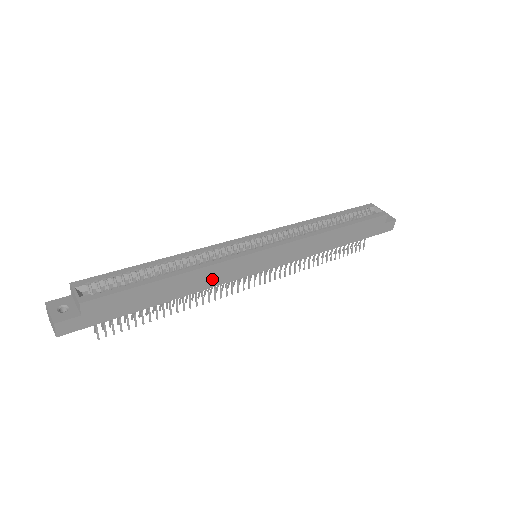
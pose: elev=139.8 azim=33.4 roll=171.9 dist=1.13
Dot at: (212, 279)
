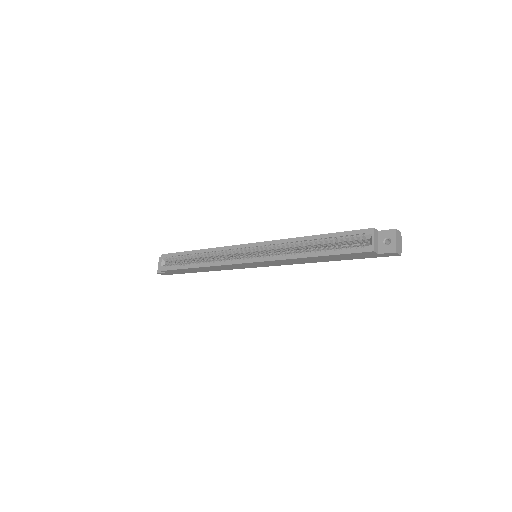
Dot at: (223, 268)
